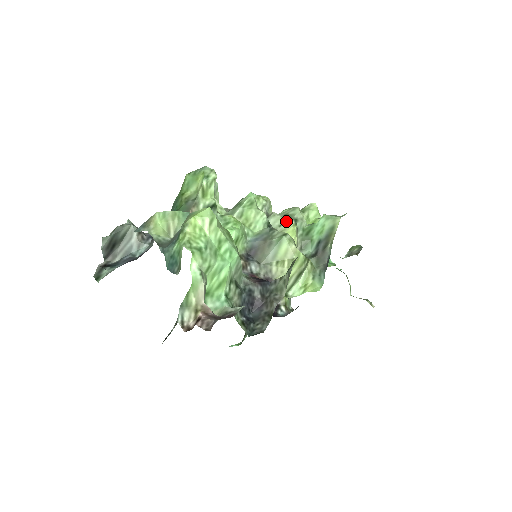
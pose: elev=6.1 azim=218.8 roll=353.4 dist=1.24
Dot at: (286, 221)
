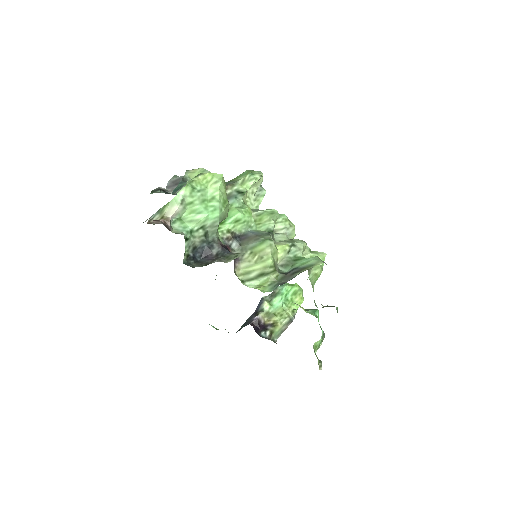
Dot at: (287, 241)
